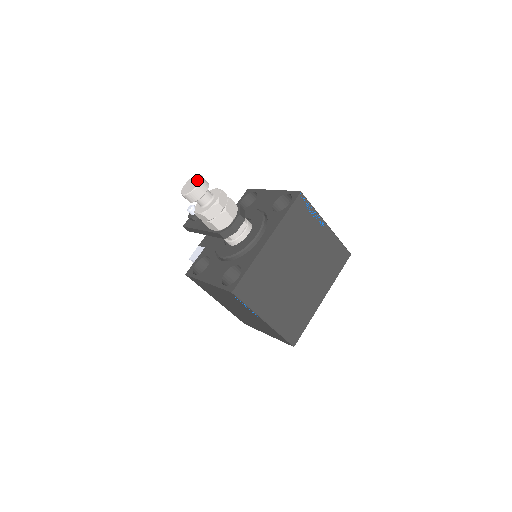
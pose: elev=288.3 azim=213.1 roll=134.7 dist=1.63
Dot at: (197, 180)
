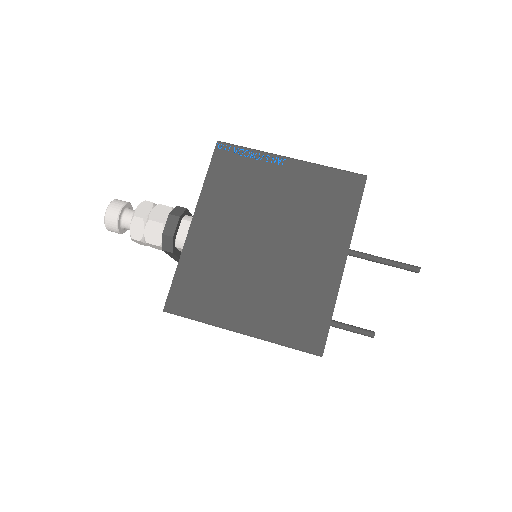
Dot at: occluded
